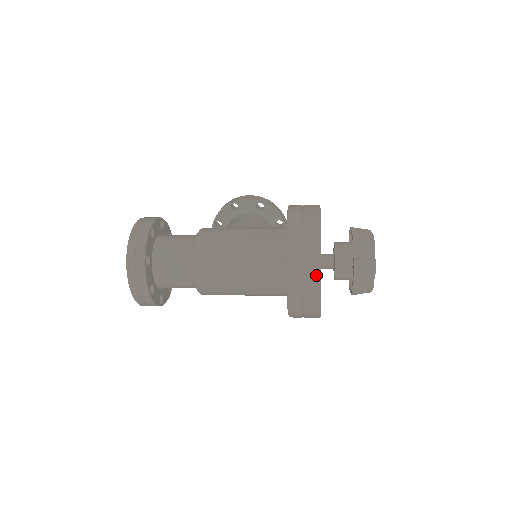
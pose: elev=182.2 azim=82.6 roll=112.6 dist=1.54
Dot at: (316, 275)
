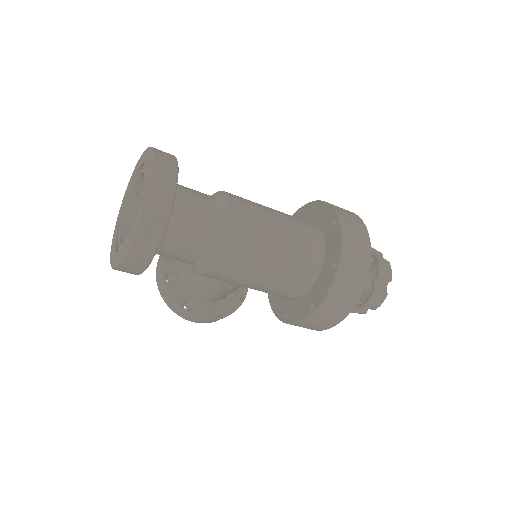
Dot at: (367, 239)
